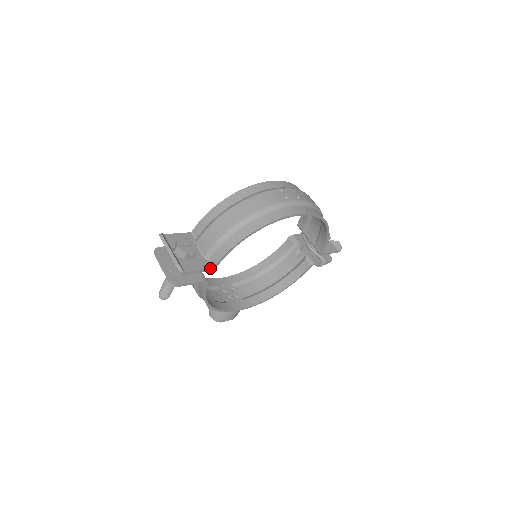
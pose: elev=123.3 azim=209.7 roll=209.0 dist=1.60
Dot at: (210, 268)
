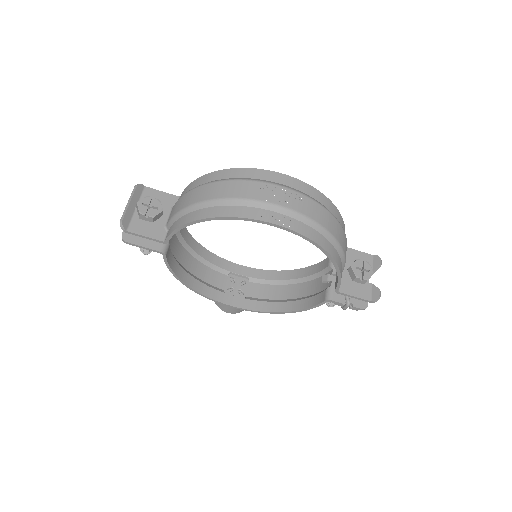
Dot at: (161, 240)
